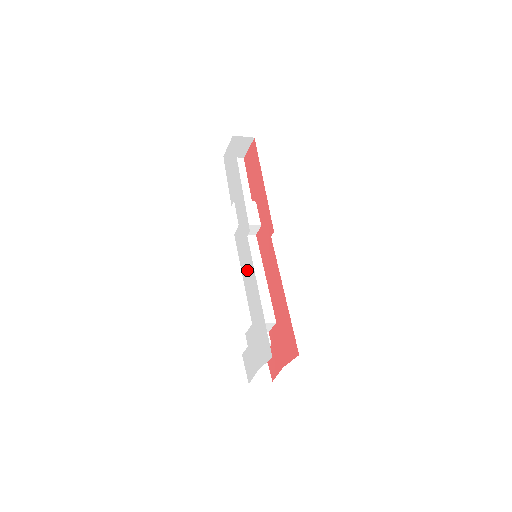
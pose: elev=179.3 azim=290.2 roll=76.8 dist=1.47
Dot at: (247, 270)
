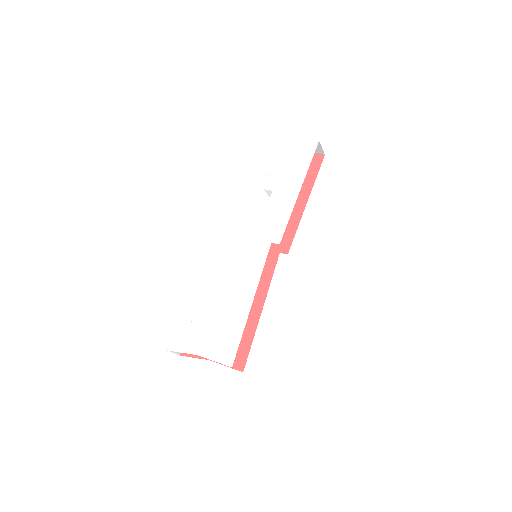
Dot at: (247, 267)
